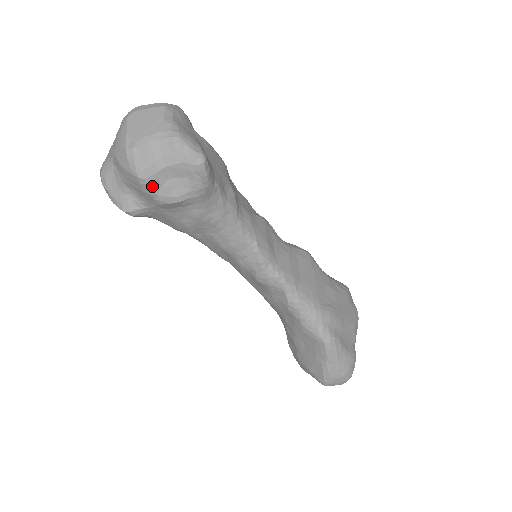
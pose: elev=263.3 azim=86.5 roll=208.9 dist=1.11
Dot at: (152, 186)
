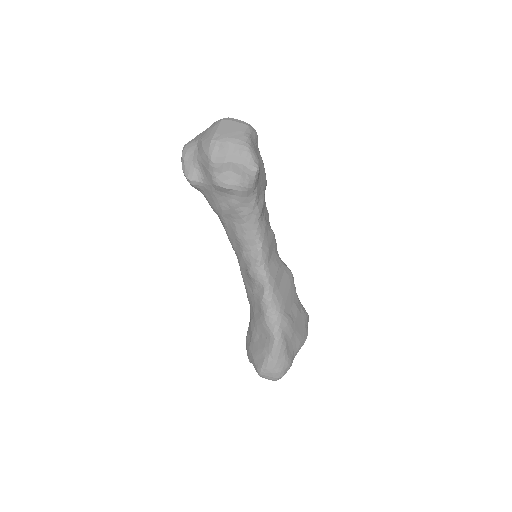
Dot at: (216, 170)
